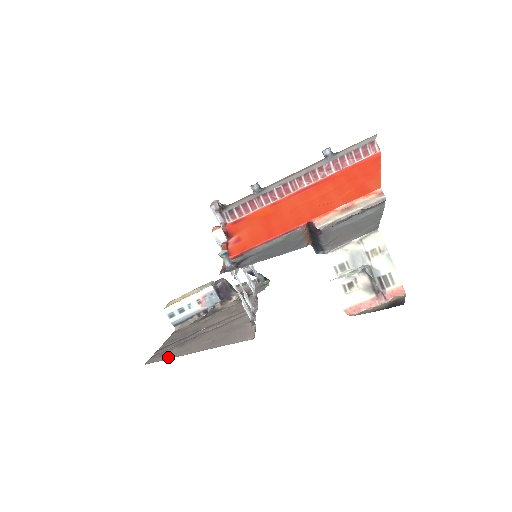
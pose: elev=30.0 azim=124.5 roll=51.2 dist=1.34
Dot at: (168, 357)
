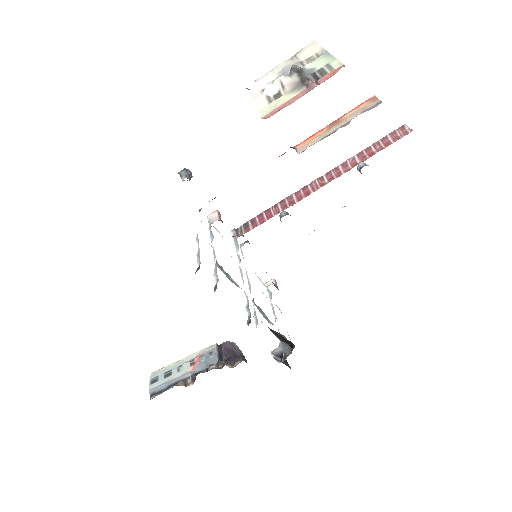
Dot at: occluded
